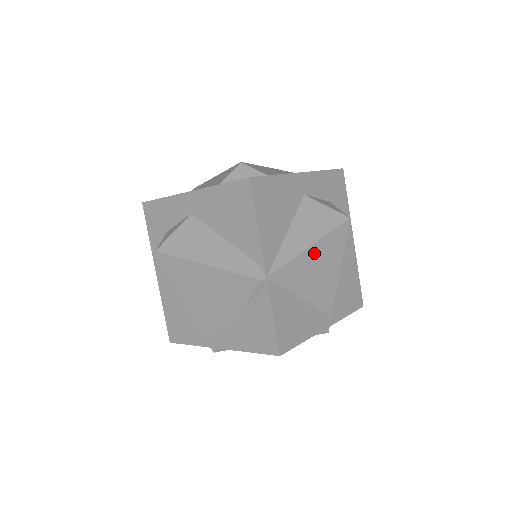
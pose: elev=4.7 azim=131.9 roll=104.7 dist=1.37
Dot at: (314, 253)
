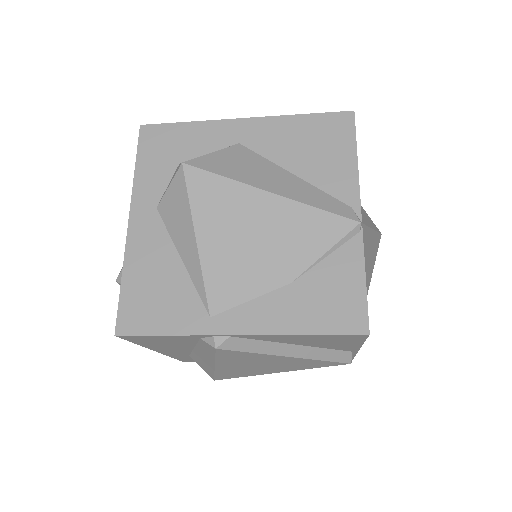
Dot at: (371, 241)
